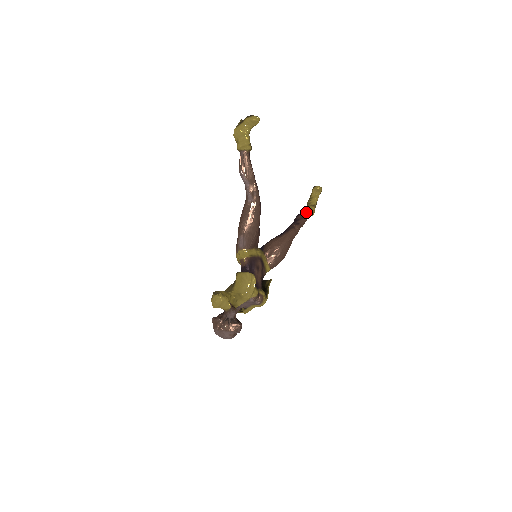
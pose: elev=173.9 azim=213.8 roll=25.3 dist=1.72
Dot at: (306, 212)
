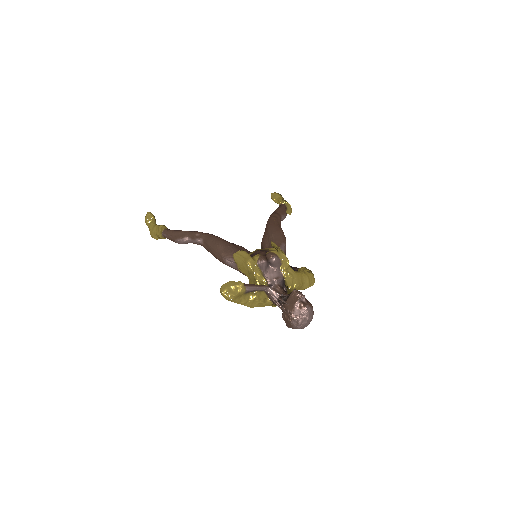
Dot at: occluded
